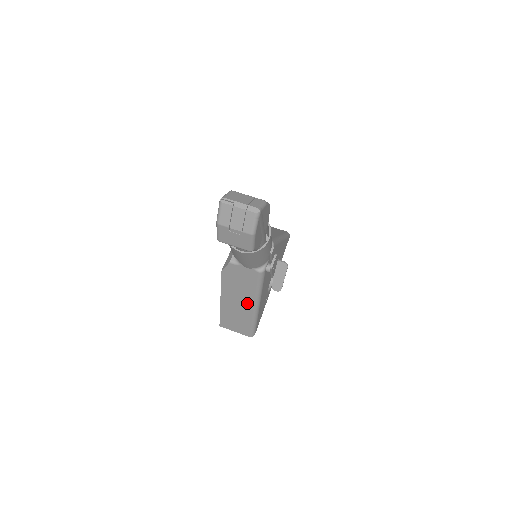
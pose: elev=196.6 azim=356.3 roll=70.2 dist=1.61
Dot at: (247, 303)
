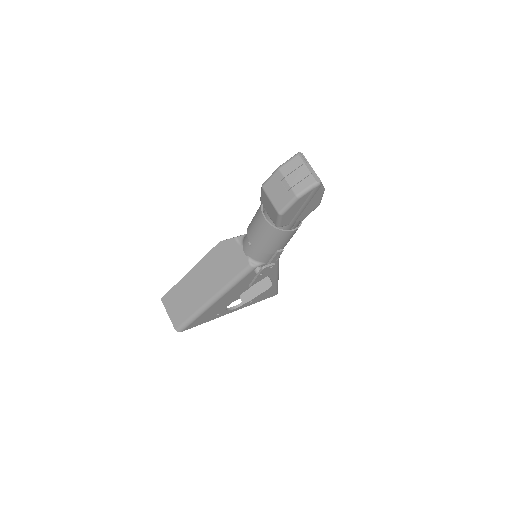
Dot at: (209, 290)
